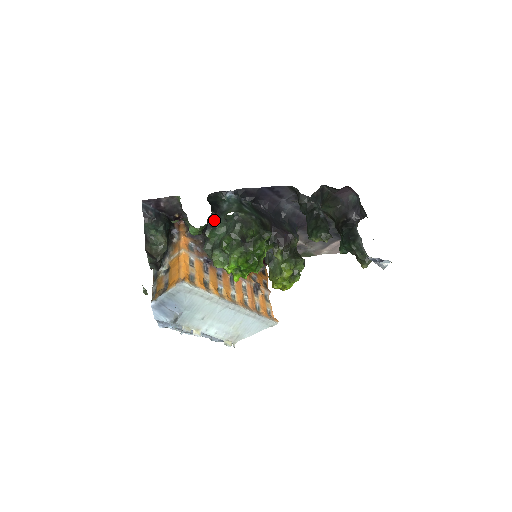
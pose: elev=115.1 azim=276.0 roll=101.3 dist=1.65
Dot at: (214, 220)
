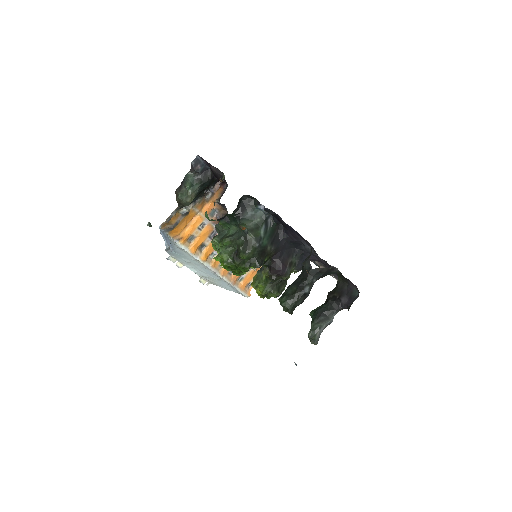
Dot at: (232, 218)
